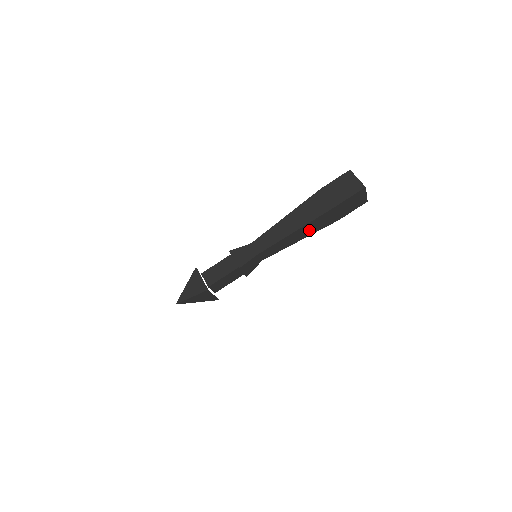
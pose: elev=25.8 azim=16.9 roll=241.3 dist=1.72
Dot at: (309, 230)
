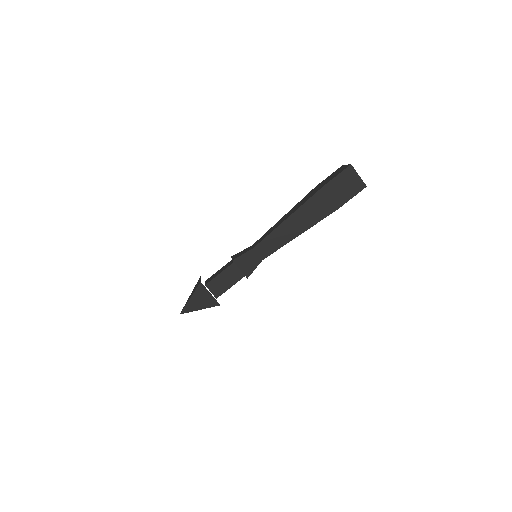
Dot at: occluded
